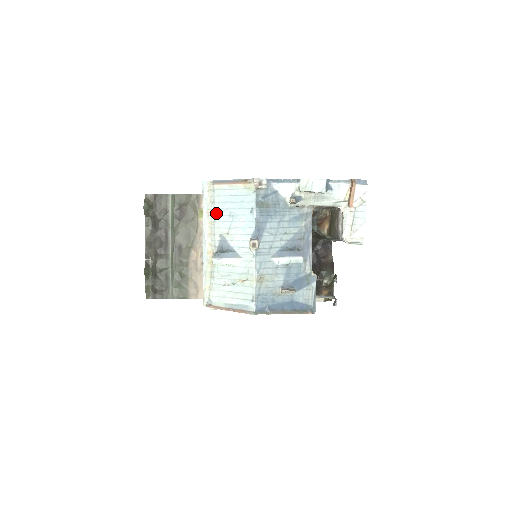
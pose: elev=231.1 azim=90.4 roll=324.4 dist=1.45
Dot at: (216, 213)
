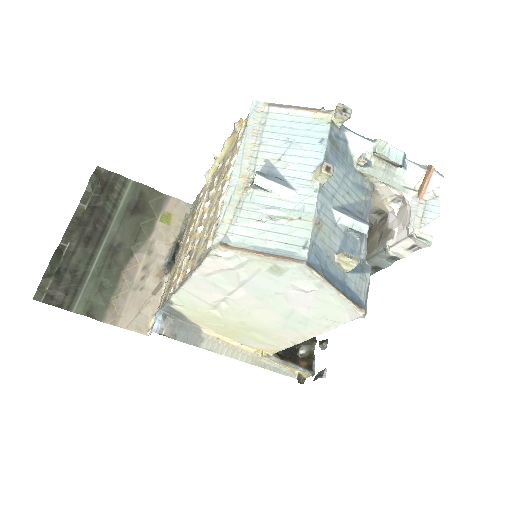
Dot at: (265, 135)
